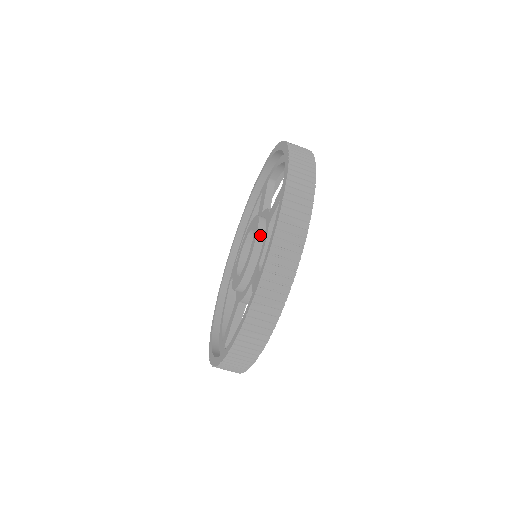
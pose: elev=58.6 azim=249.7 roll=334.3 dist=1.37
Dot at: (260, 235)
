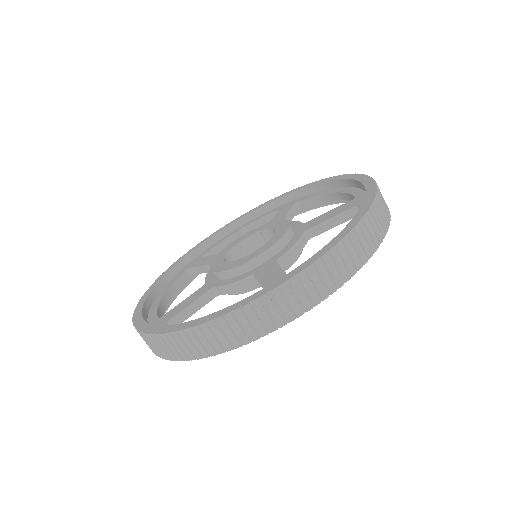
Dot at: (288, 235)
